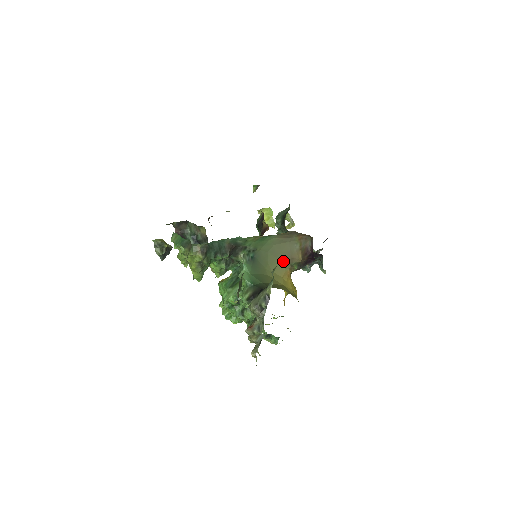
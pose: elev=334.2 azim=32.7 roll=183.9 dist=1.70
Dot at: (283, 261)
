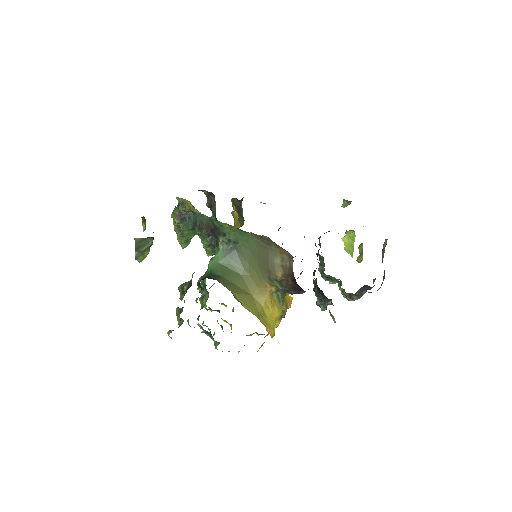
Dot at: (263, 270)
